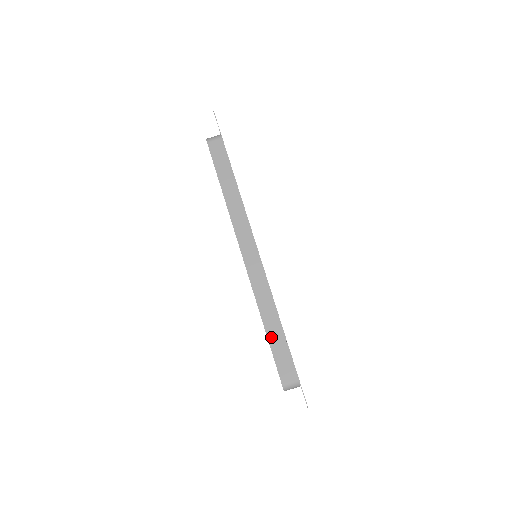
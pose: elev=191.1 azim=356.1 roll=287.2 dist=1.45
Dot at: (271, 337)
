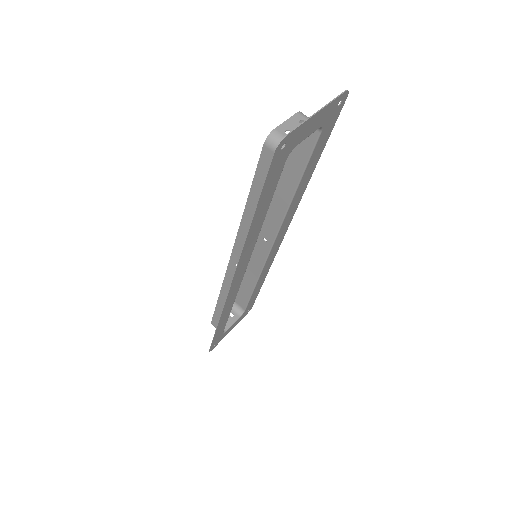
Dot at: (219, 307)
